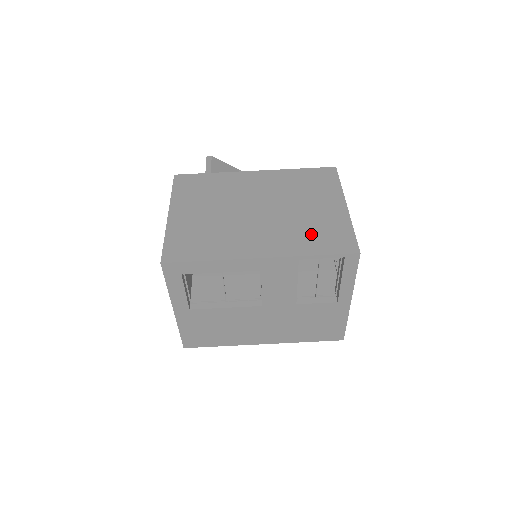
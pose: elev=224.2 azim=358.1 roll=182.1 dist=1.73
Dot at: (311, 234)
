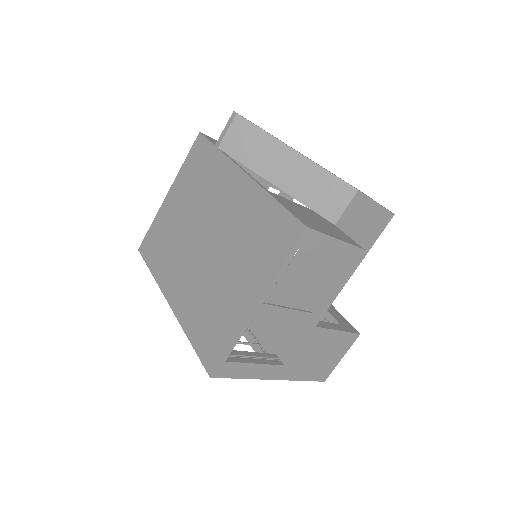
Dot at: (205, 314)
